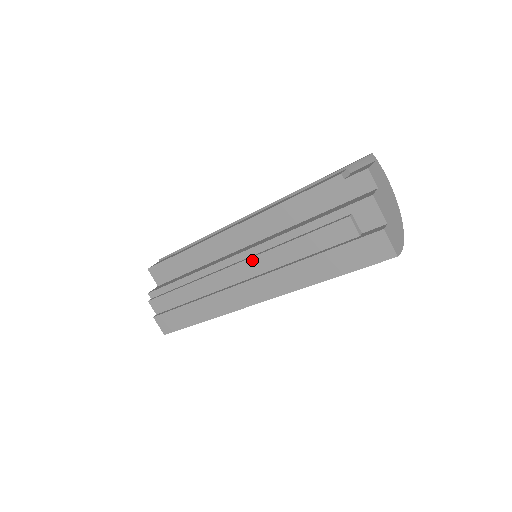
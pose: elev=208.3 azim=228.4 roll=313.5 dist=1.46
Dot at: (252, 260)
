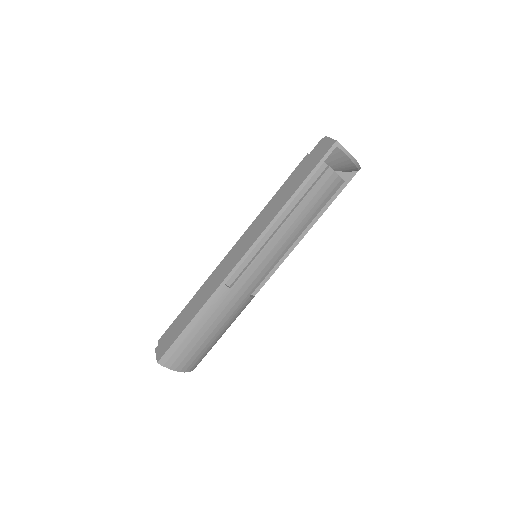
Dot at: (245, 233)
